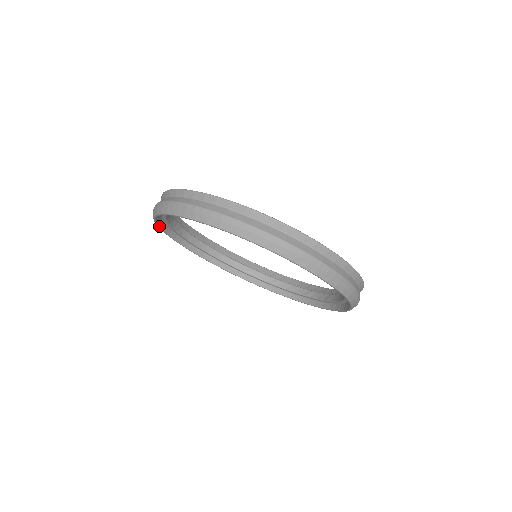
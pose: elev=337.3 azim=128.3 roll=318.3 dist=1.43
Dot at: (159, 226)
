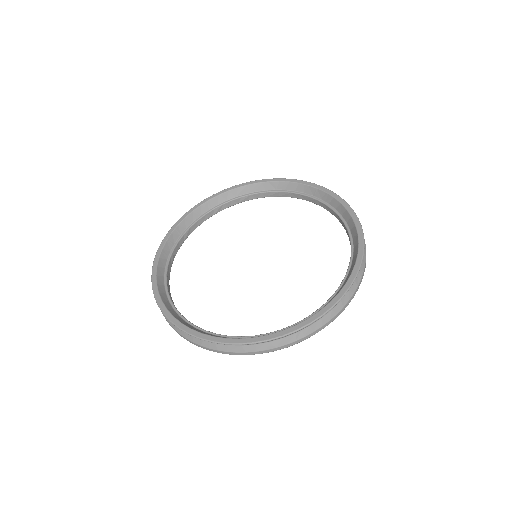
Dot at: occluded
